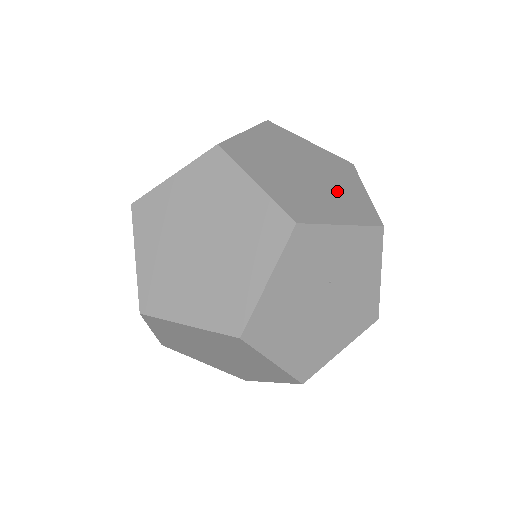
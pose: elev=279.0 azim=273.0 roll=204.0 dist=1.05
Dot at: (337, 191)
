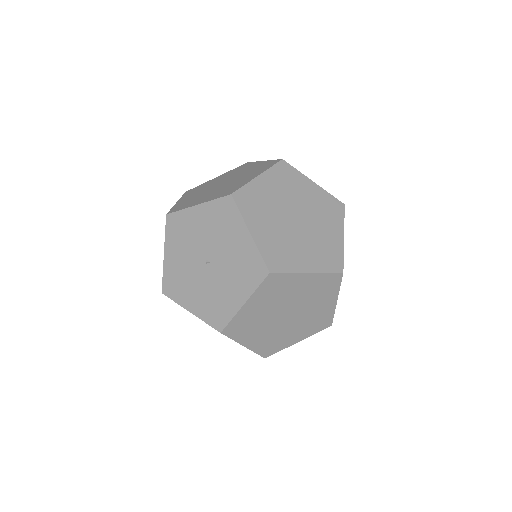
Dot at: (308, 316)
